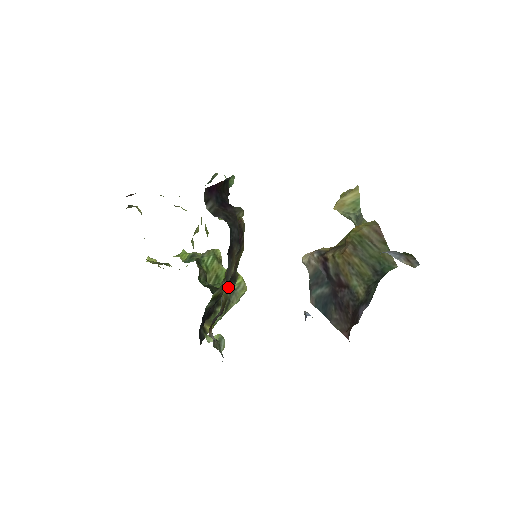
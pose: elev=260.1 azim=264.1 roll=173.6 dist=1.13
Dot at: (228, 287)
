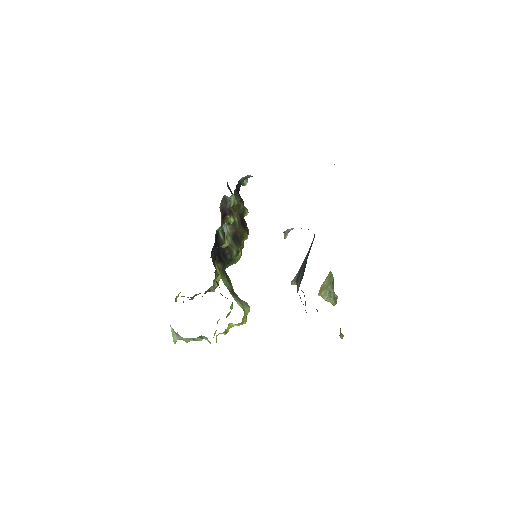
Dot at: (235, 244)
